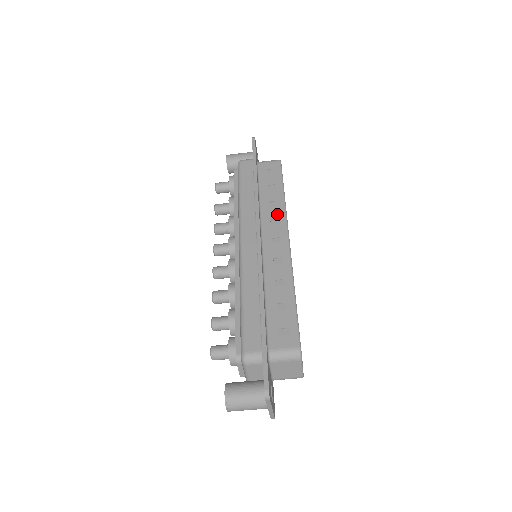
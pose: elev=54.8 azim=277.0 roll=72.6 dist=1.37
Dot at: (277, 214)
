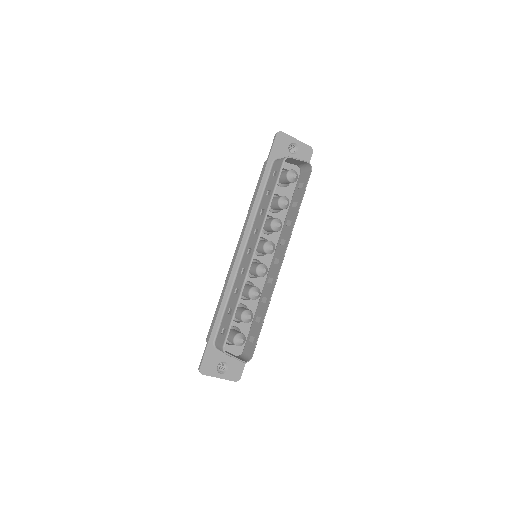
Dot at: (259, 224)
